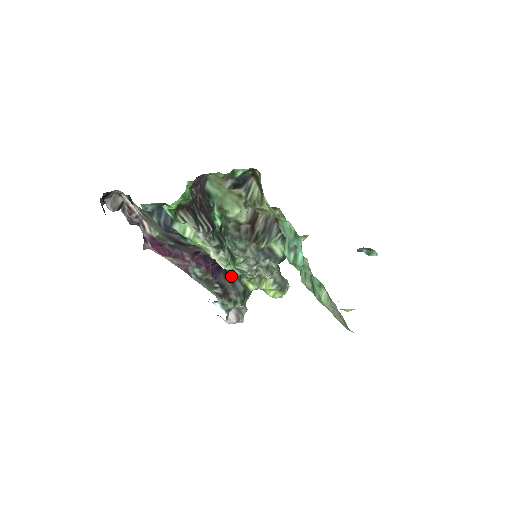
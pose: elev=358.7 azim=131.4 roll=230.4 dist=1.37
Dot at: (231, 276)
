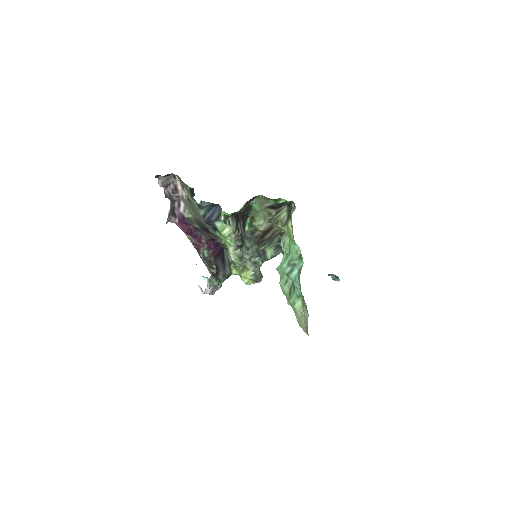
Dot at: (225, 261)
